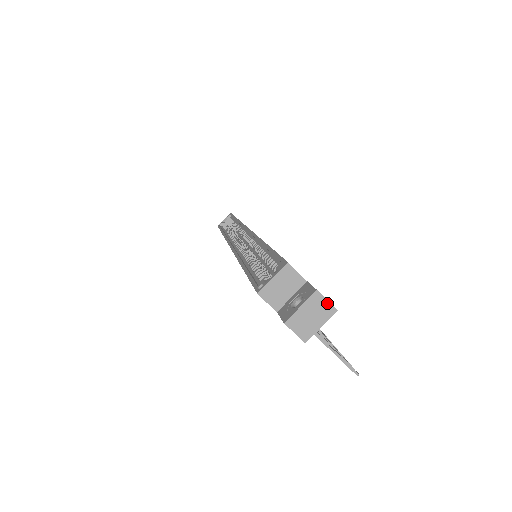
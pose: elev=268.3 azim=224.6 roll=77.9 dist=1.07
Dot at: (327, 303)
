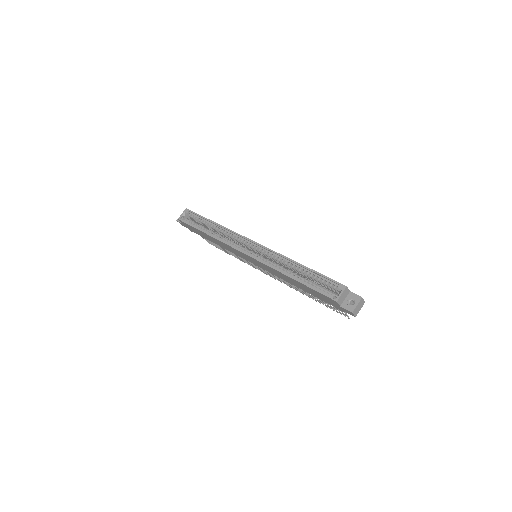
Dot at: (363, 301)
